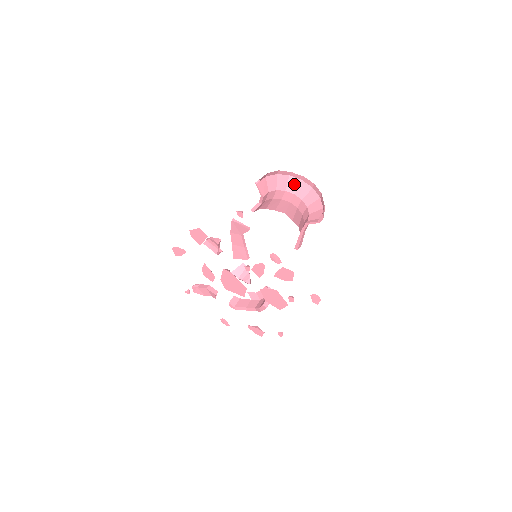
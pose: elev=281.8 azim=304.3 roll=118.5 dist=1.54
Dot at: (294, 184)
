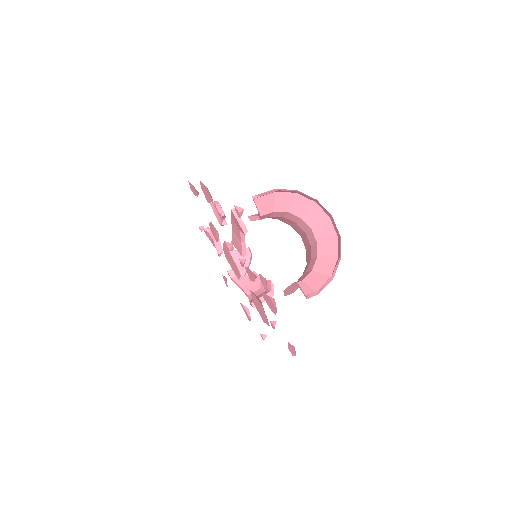
Dot at: (317, 216)
